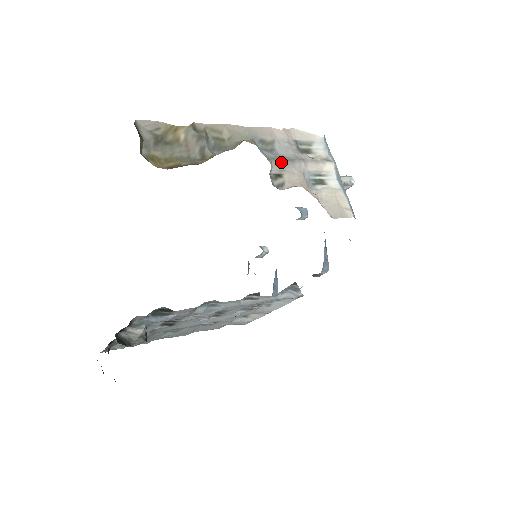
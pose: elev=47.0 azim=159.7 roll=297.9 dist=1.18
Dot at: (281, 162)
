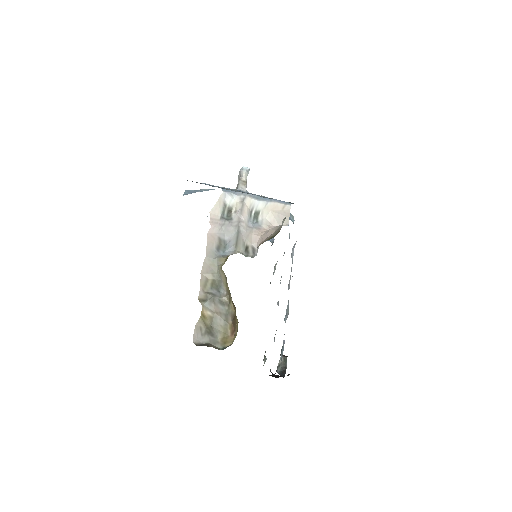
Dot at: (238, 243)
